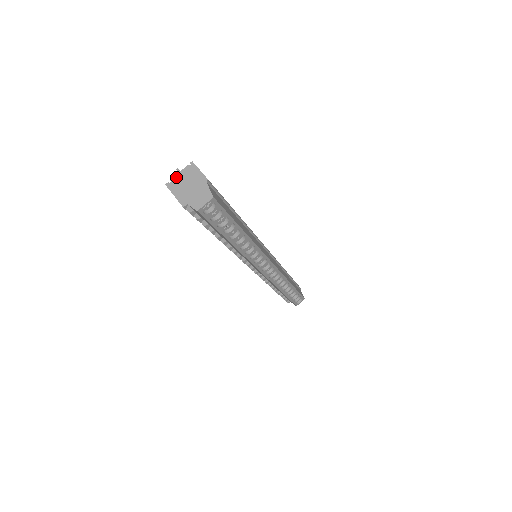
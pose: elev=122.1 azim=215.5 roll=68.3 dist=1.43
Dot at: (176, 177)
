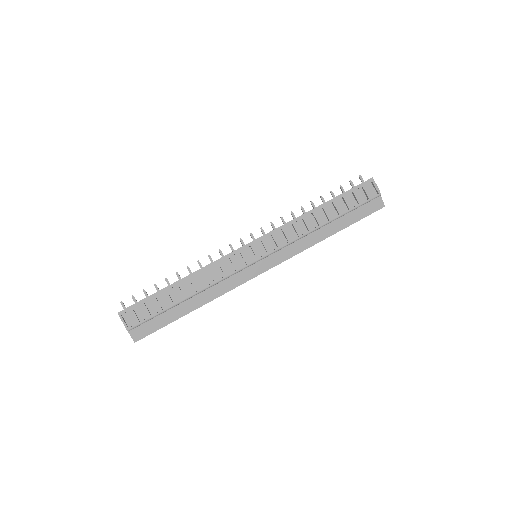
Dot at: occluded
